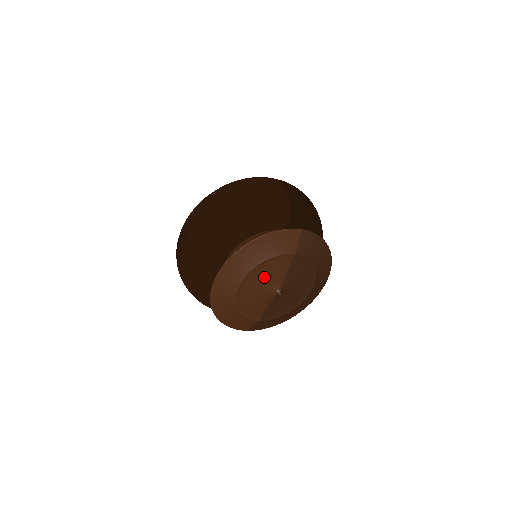
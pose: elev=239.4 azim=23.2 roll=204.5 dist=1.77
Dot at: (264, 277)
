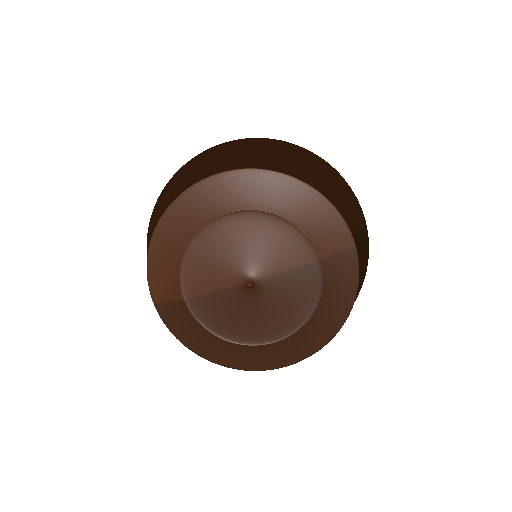
Dot at: (261, 241)
